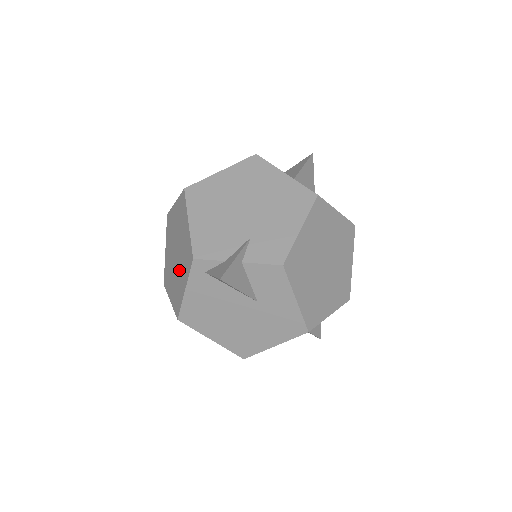
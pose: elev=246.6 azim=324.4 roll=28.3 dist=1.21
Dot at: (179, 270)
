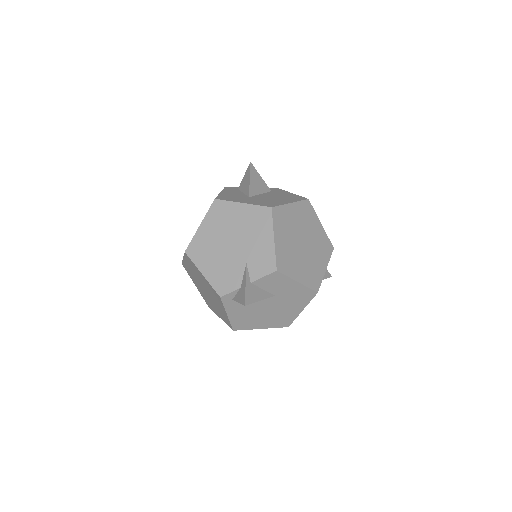
Dot at: (215, 302)
